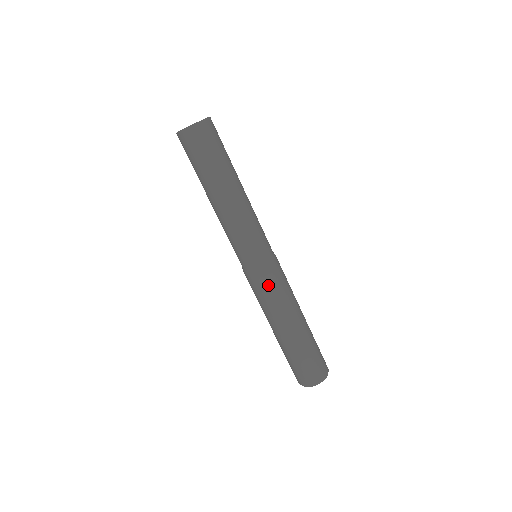
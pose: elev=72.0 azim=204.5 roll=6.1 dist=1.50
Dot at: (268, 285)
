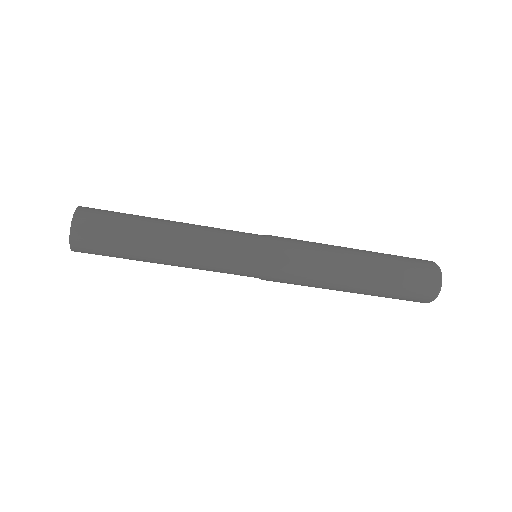
Dot at: occluded
